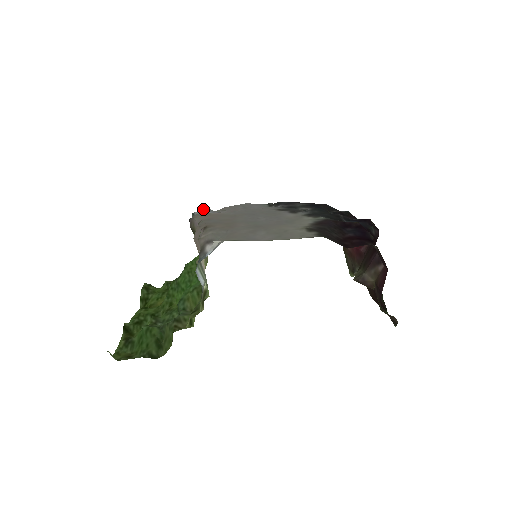
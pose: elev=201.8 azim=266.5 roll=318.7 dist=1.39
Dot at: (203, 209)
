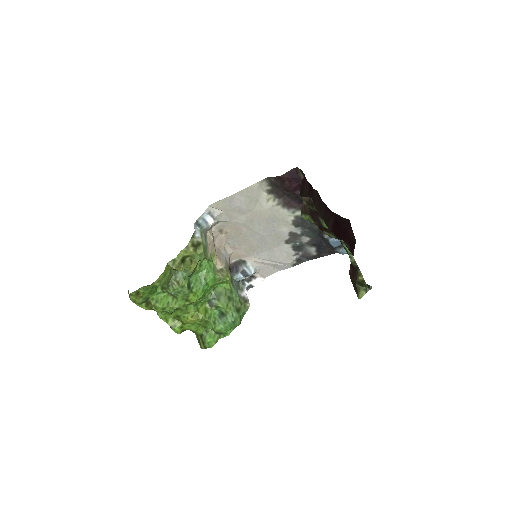
Dot at: occluded
